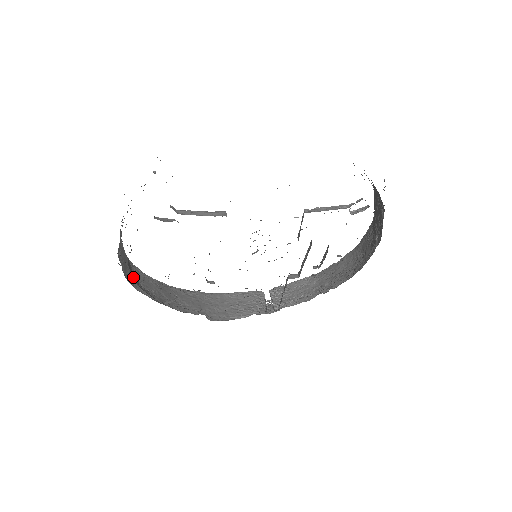
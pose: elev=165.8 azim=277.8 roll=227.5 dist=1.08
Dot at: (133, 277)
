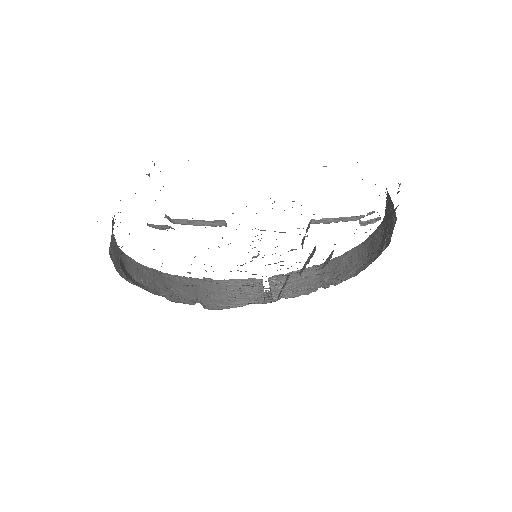
Dot at: (125, 273)
